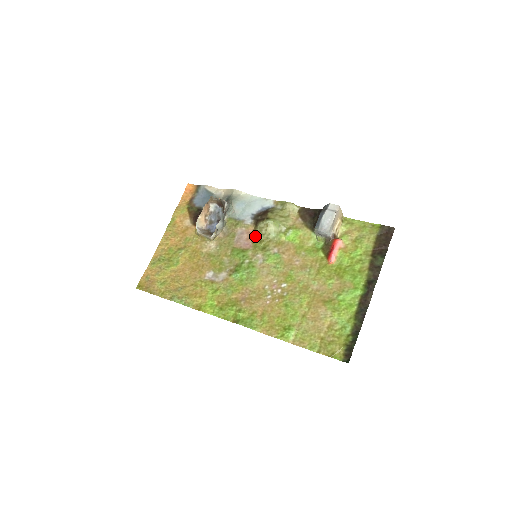
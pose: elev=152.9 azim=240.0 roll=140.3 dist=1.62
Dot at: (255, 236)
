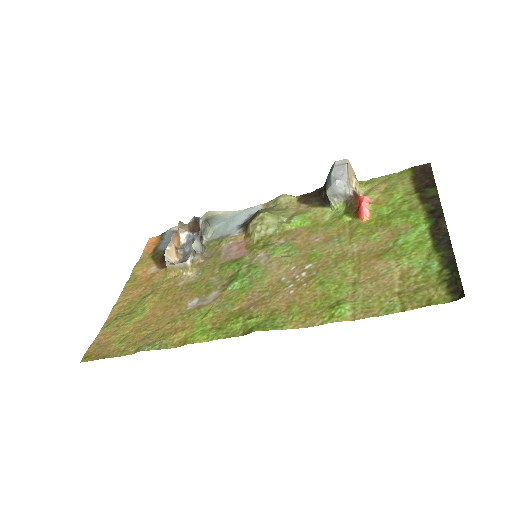
Dot at: (248, 241)
